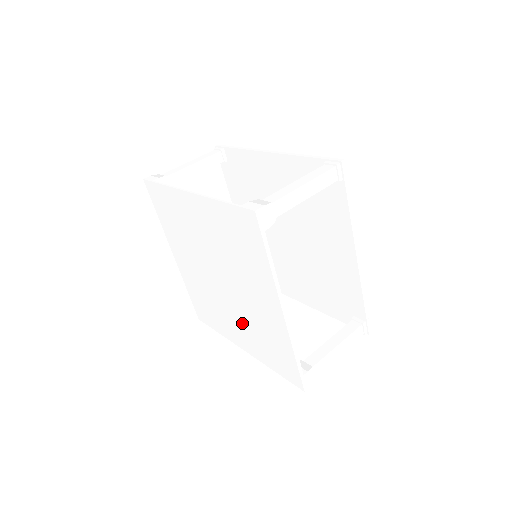
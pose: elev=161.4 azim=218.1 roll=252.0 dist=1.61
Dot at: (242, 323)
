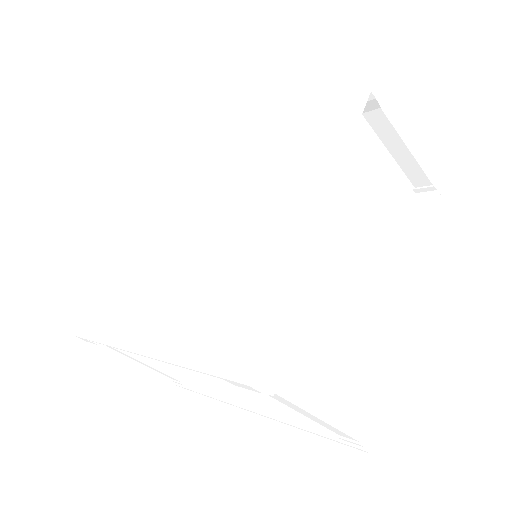
Dot at: (191, 281)
